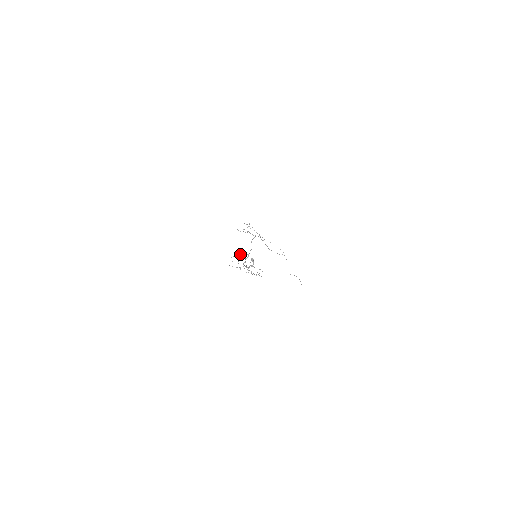
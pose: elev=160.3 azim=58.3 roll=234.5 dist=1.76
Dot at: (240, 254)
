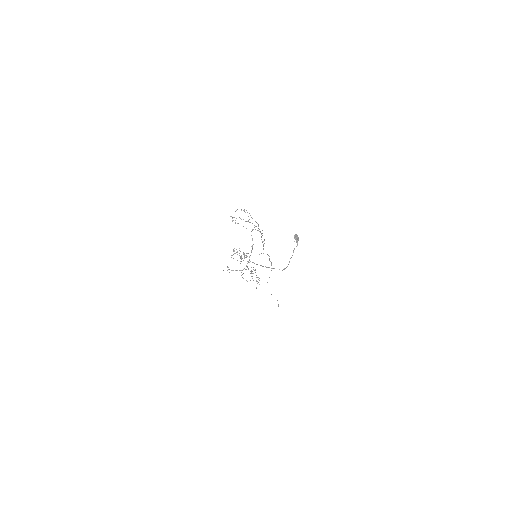
Dot at: occluded
